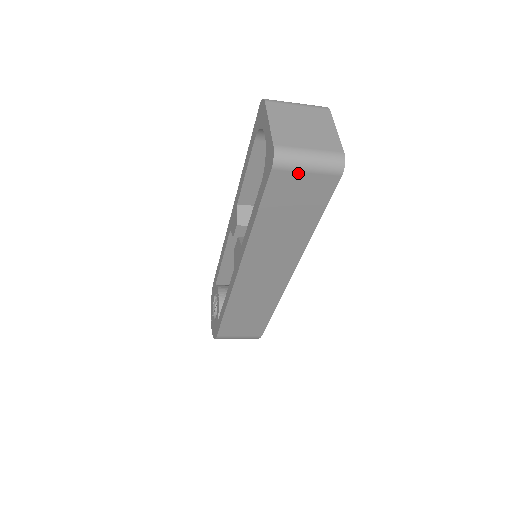
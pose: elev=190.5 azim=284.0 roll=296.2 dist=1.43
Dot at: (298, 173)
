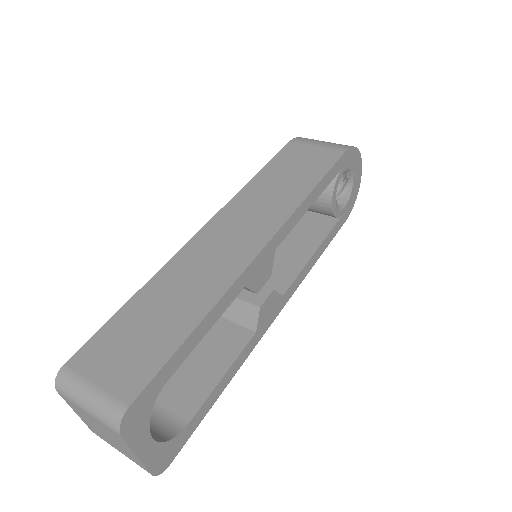
Dot at: occluded
